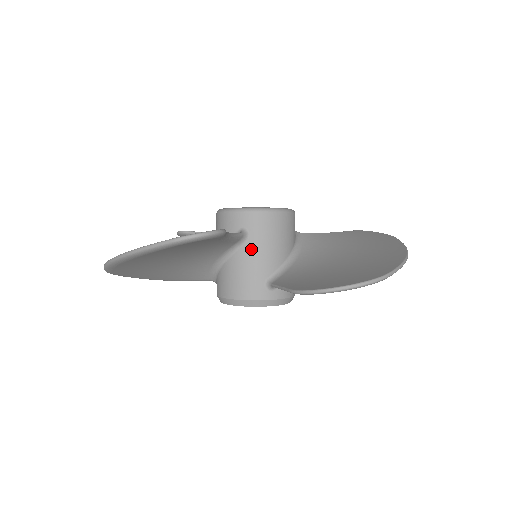
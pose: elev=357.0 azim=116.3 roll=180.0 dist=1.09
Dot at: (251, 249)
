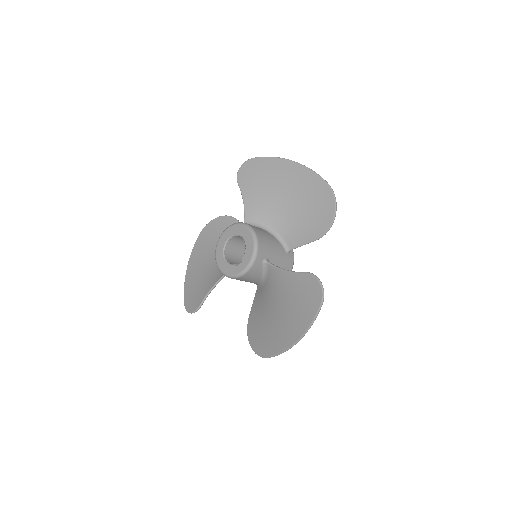
Dot at: occluded
